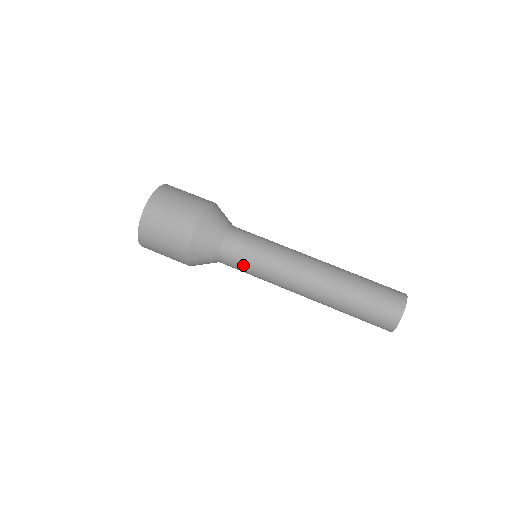
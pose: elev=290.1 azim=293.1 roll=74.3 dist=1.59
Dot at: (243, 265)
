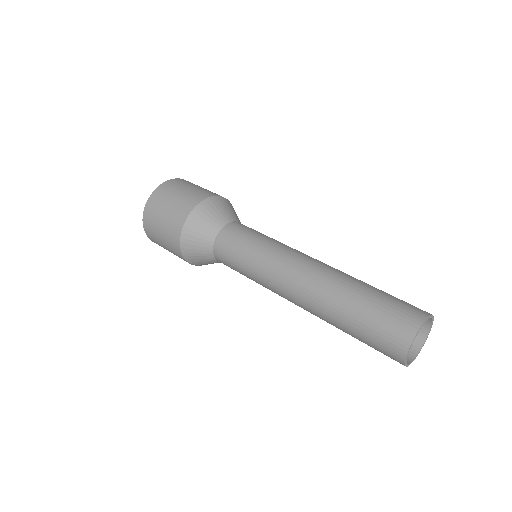
Dot at: (237, 252)
